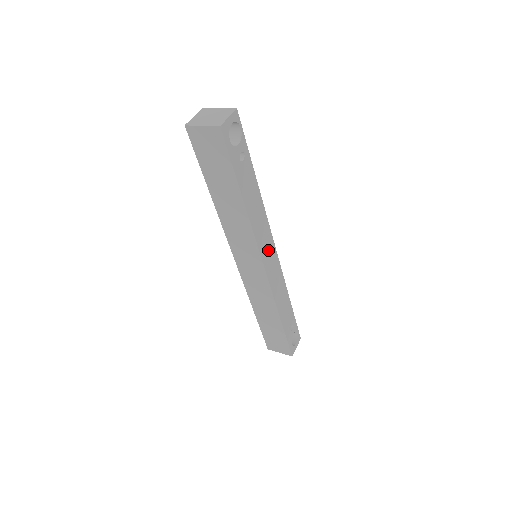
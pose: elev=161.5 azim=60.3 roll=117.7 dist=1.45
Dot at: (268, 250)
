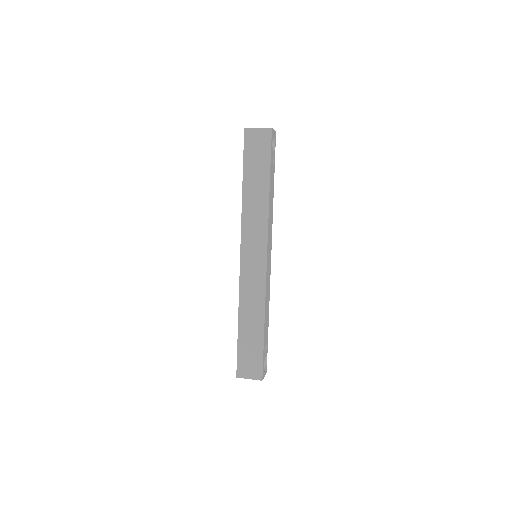
Dot at: (269, 248)
